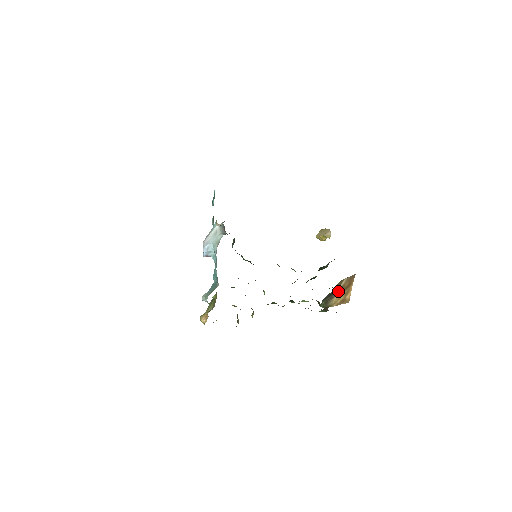
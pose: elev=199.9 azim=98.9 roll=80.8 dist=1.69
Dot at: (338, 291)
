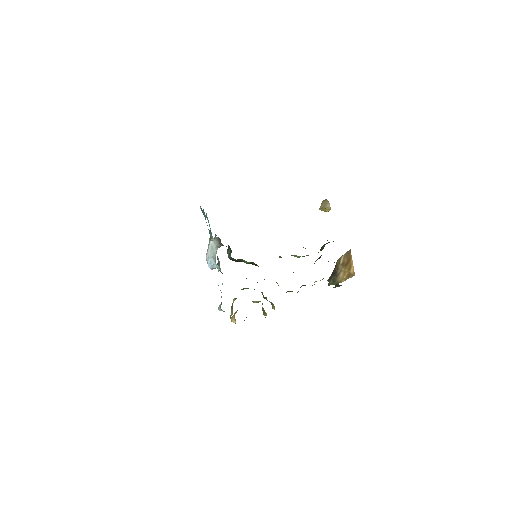
Dot at: (340, 268)
